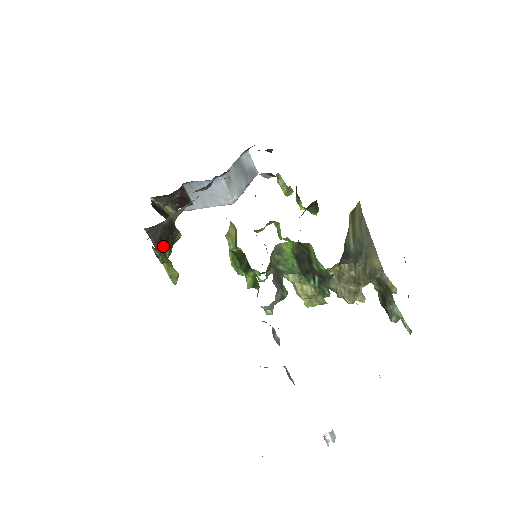
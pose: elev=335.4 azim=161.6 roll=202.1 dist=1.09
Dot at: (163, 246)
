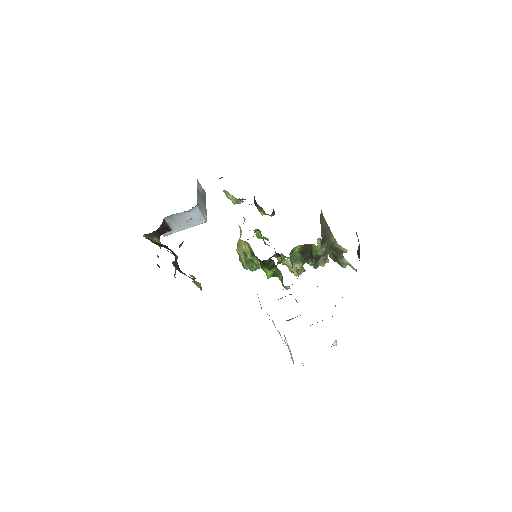
Dot at: occluded
